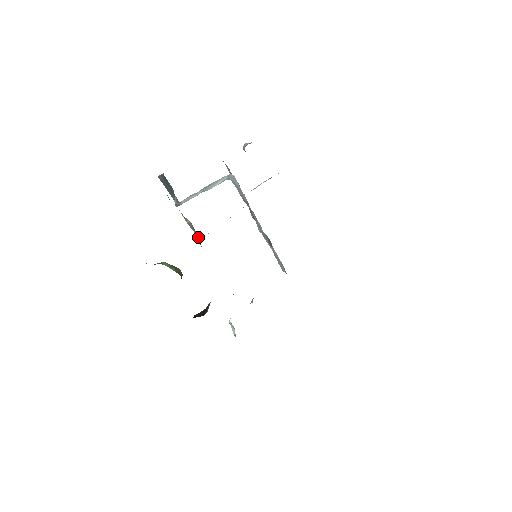
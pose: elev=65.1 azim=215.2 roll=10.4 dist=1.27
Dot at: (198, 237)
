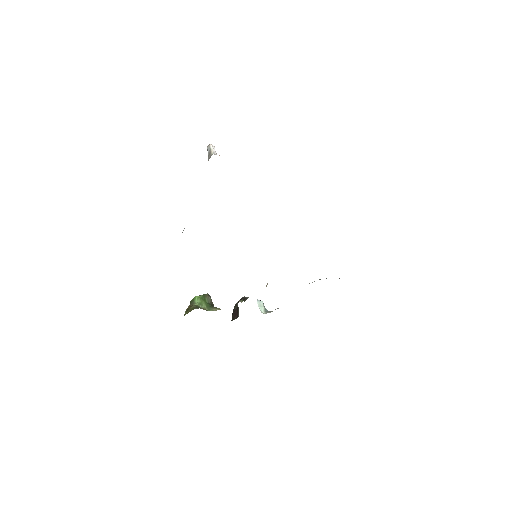
Dot at: occluded
